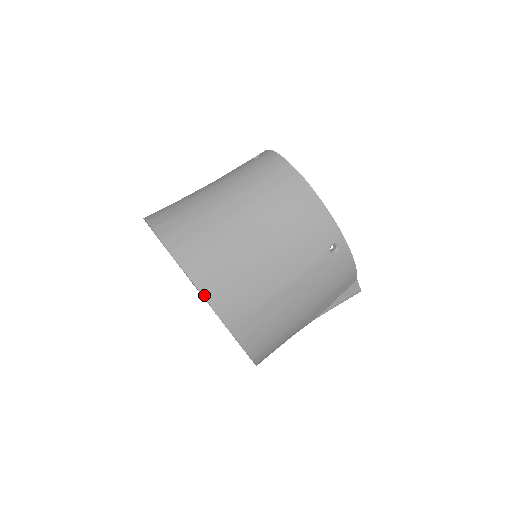
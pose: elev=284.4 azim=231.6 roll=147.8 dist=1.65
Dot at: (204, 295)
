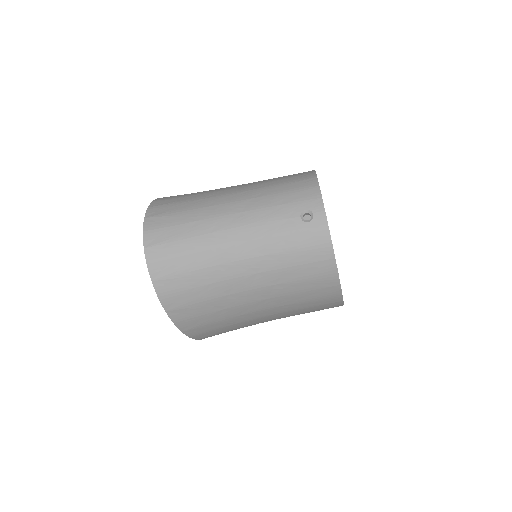
Dot at: (189, 336)
